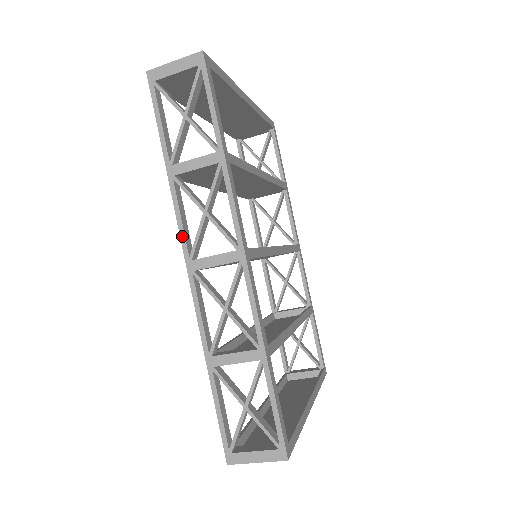
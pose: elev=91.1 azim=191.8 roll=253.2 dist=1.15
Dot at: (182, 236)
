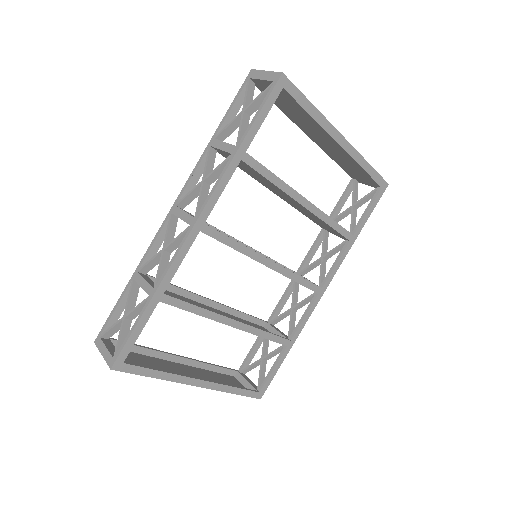
Dot at: (184, 187)
